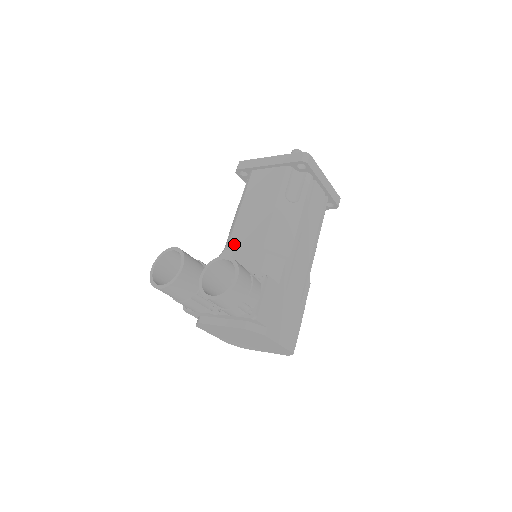
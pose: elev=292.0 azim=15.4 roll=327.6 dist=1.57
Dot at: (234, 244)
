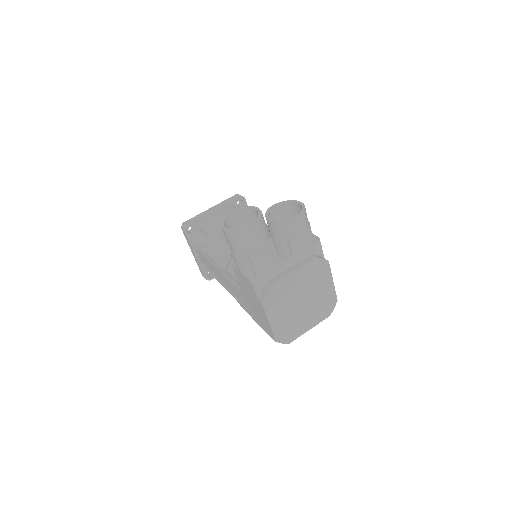
Dot at: occluded
